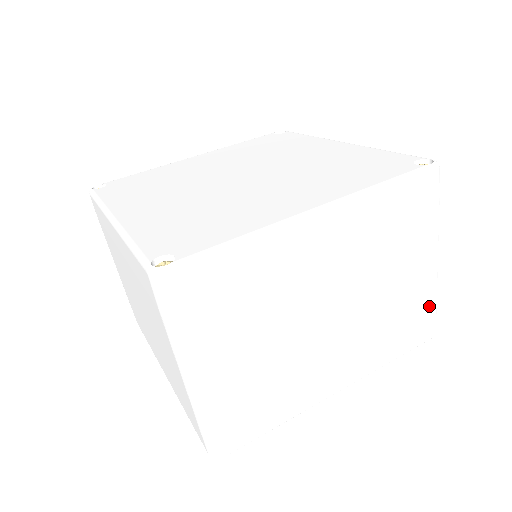
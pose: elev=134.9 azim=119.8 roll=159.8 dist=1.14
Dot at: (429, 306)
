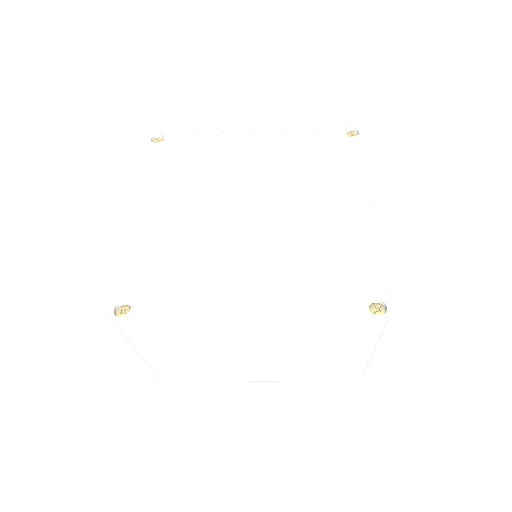
Dot at: occluded
